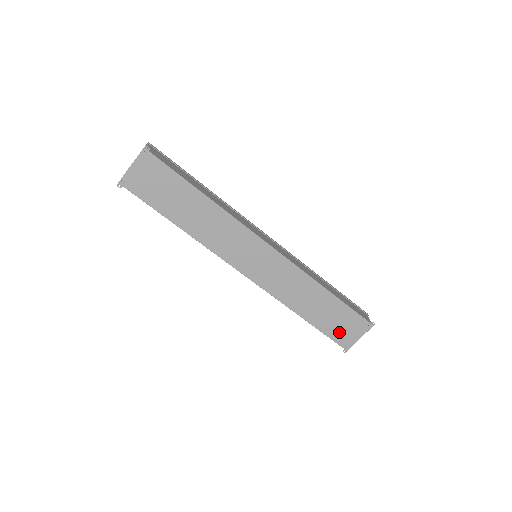
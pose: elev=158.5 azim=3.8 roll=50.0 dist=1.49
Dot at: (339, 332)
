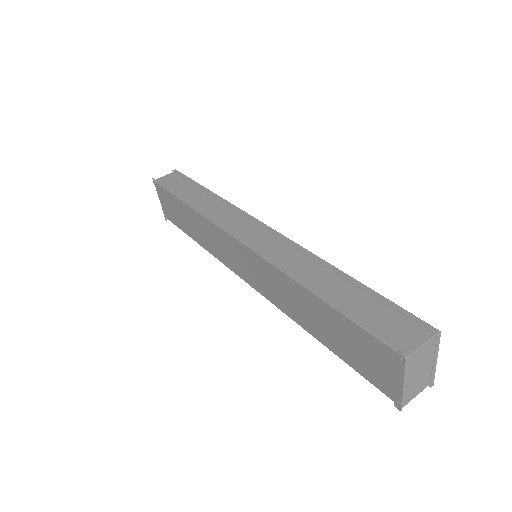
Dot at: (368, 367)
